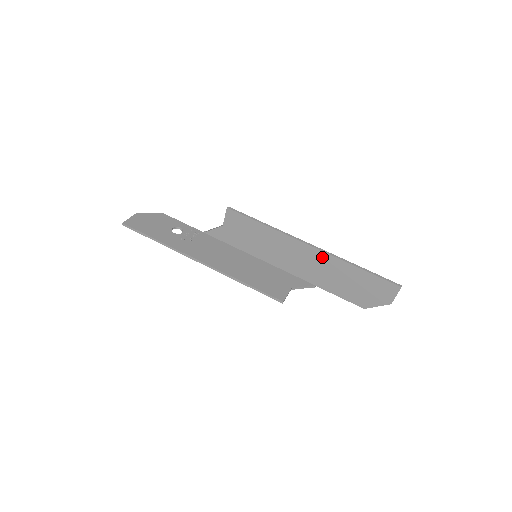
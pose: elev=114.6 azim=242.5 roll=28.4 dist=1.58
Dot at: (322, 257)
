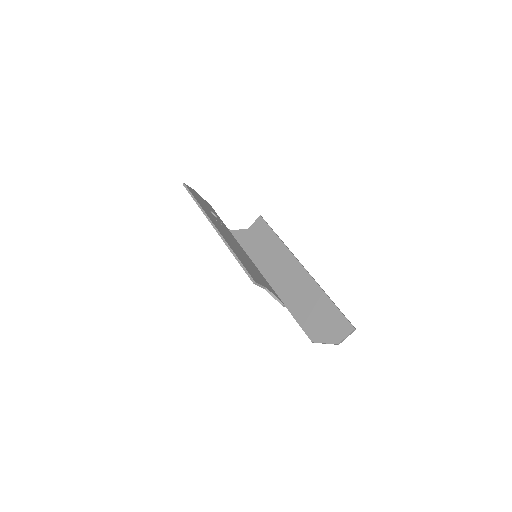
Dot at: (306, 279)
